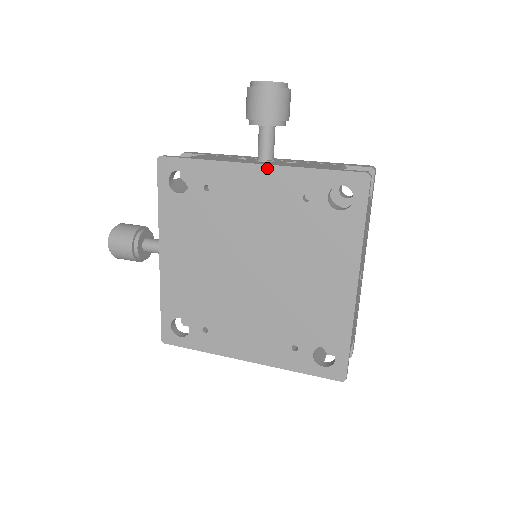
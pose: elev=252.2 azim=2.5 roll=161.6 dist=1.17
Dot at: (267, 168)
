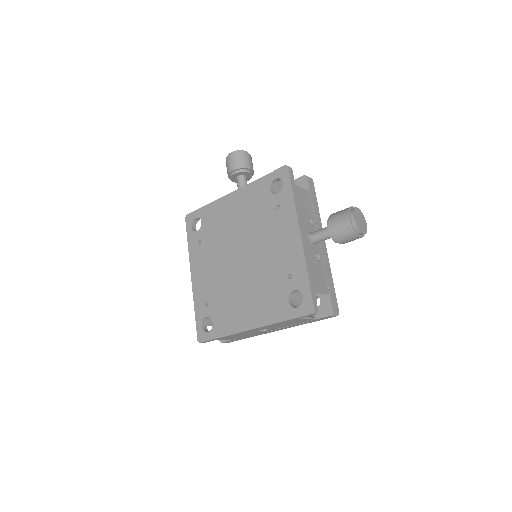
Dot at: (300, 243)
